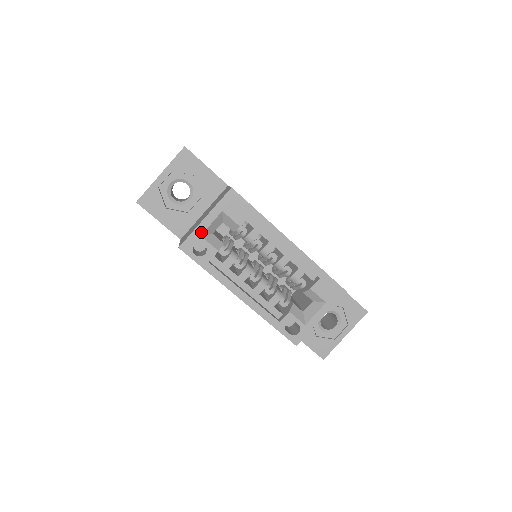
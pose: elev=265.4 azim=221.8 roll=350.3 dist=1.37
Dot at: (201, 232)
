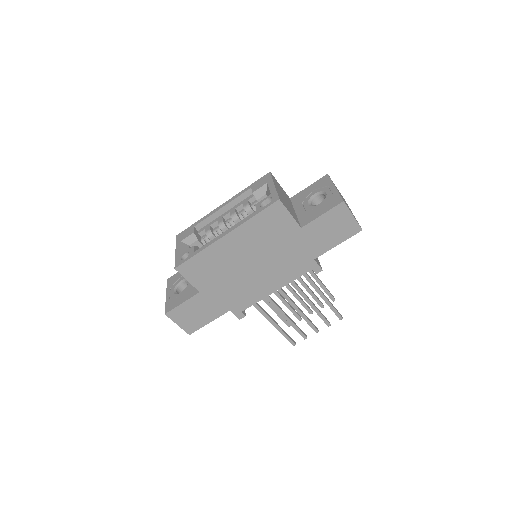
Dot at: (179, 254)
